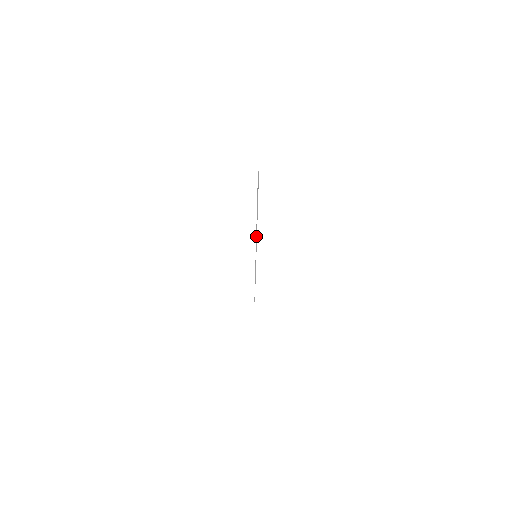
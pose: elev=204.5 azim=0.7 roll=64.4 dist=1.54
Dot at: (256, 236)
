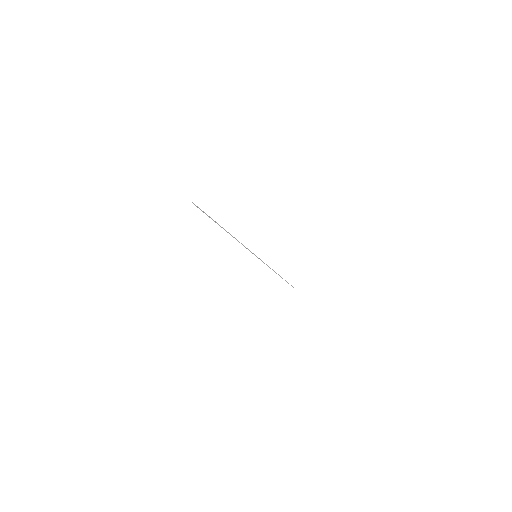
Dot at: occluded
